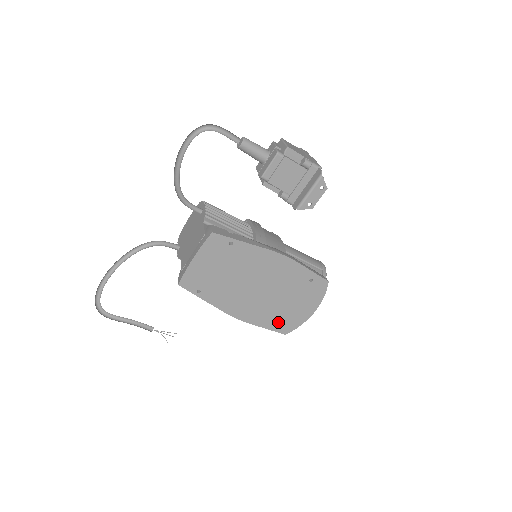
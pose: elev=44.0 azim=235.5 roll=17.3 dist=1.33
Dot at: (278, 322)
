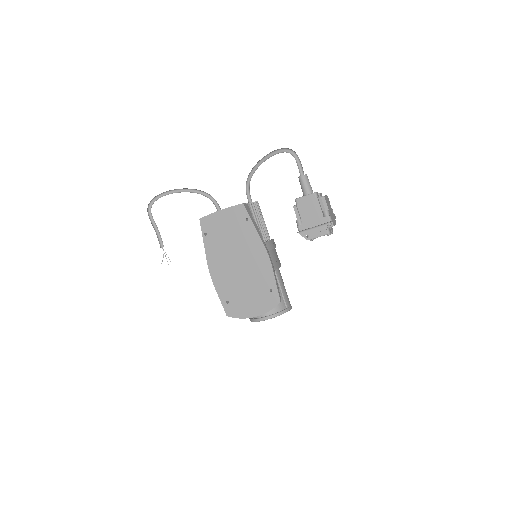
Dot at: (230, 302)
